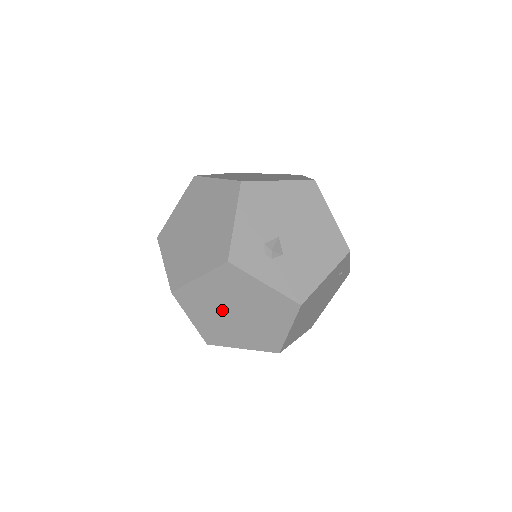
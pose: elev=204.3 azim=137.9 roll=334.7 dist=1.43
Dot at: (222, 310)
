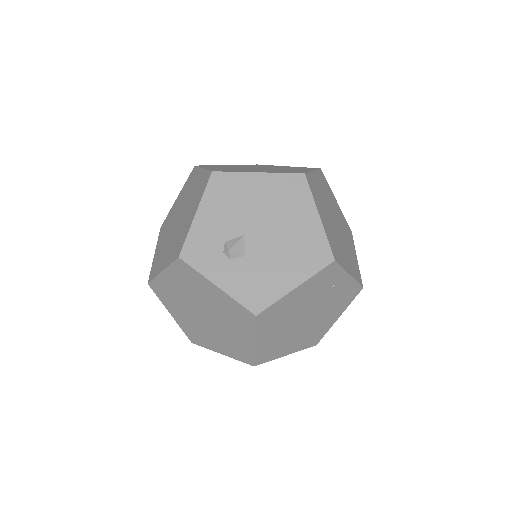
Dot at: (191, 309)
